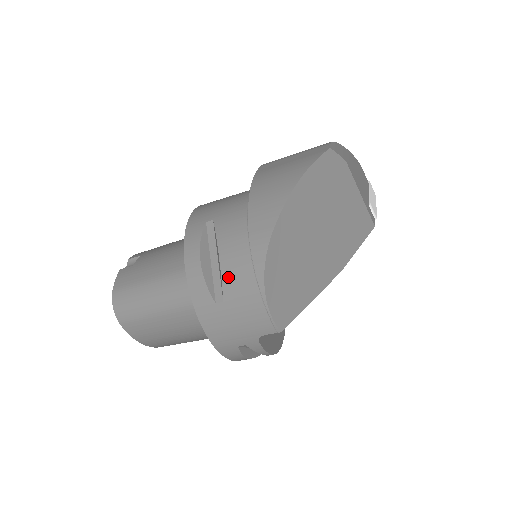
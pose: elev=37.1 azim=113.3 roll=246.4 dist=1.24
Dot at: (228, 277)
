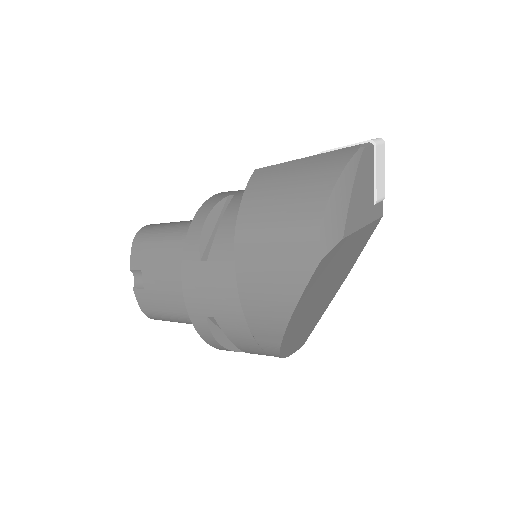
Dot at: (250, 353)
